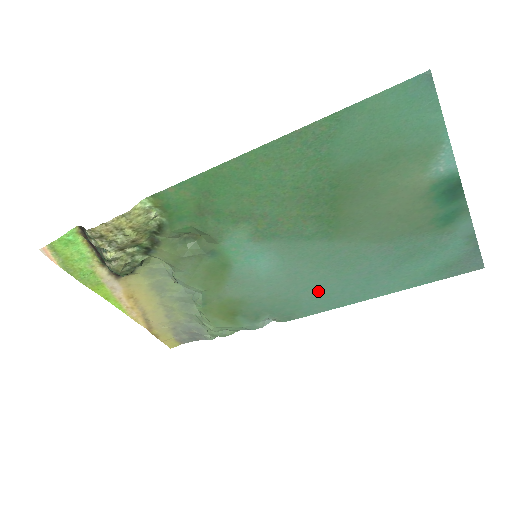
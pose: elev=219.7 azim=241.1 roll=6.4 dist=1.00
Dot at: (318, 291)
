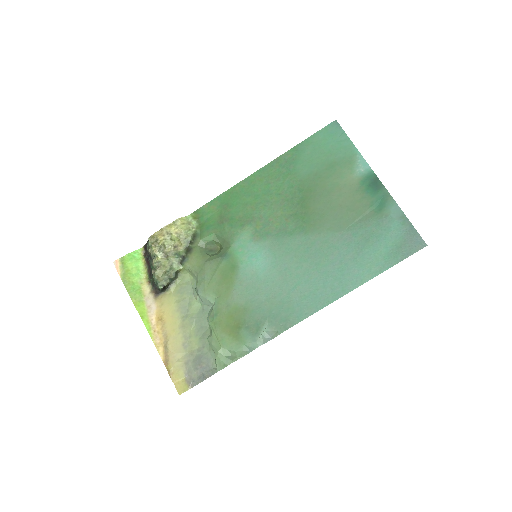
Dot at: (305, 288)
